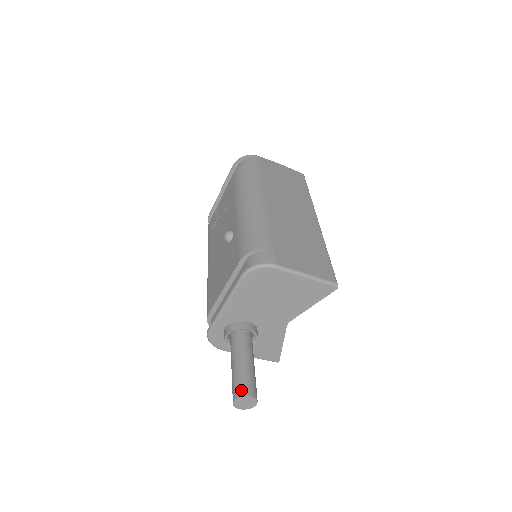
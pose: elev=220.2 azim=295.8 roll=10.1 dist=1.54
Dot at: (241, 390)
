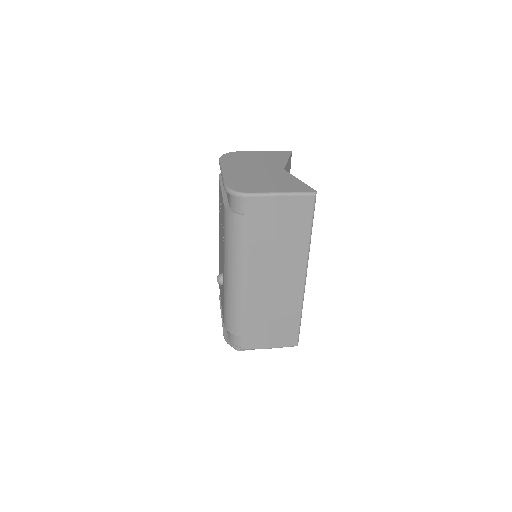
Dot at: occluded
